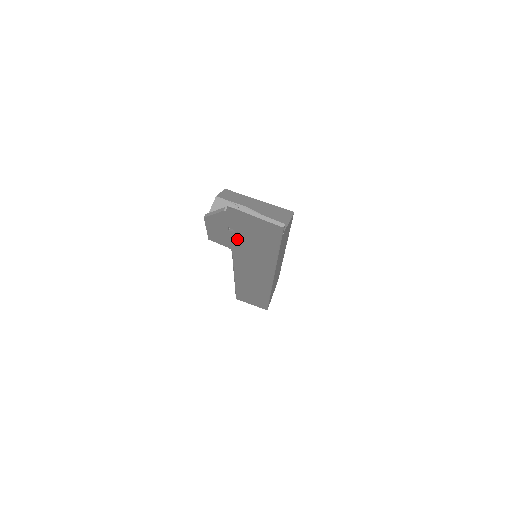
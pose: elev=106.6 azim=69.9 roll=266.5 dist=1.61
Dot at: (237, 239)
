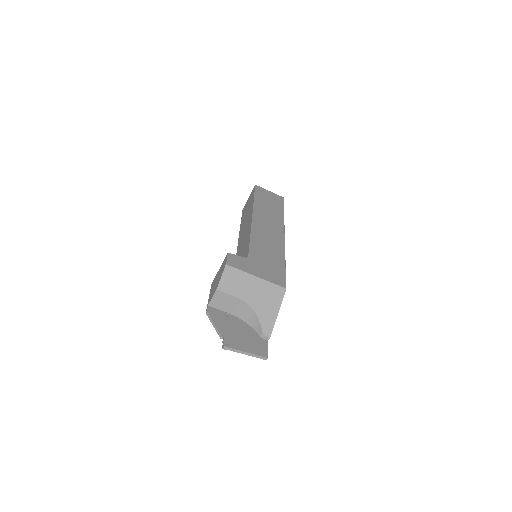
Dot at: occluded
